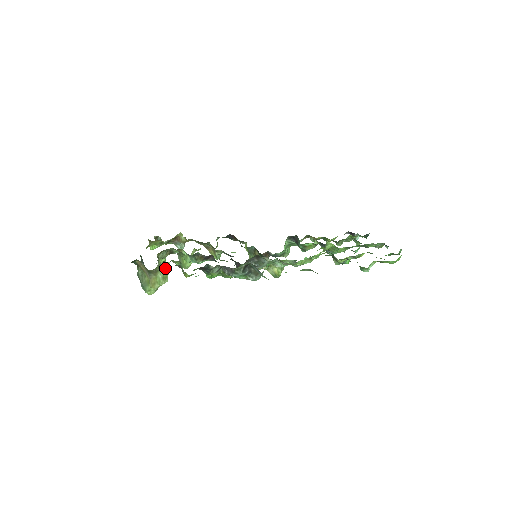
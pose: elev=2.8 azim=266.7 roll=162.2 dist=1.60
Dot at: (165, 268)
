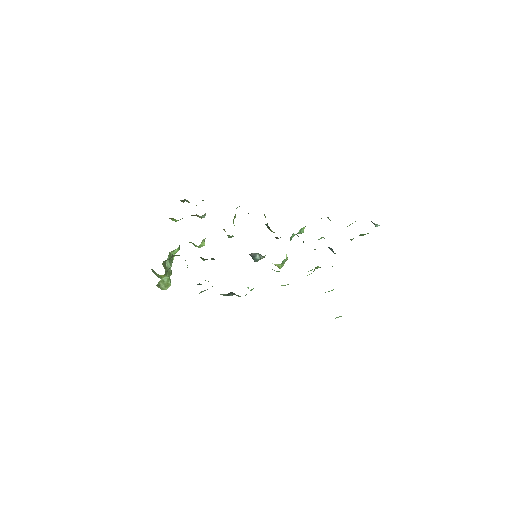
Dot at: (166, 281)
